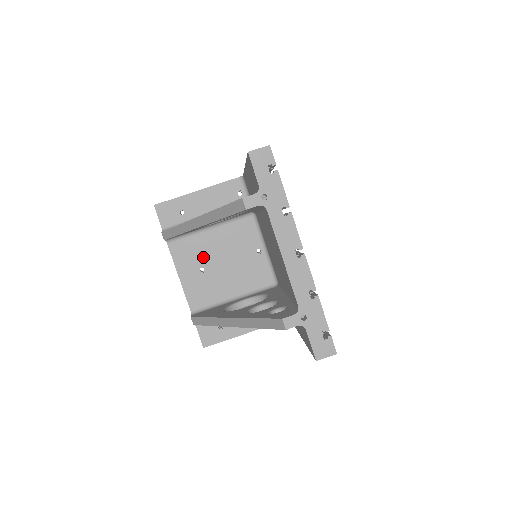
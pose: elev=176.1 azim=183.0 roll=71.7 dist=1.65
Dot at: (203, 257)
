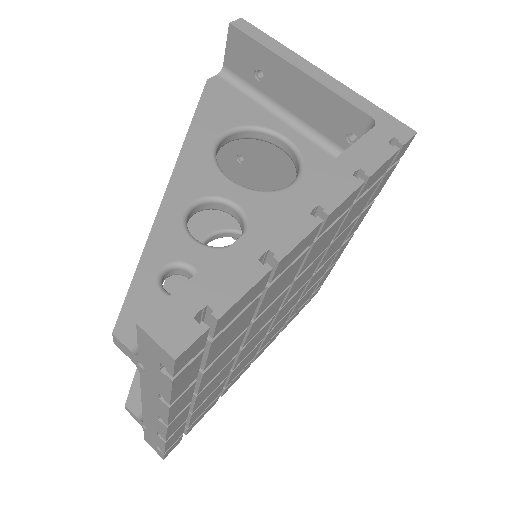
Dot at: (250, 150)
